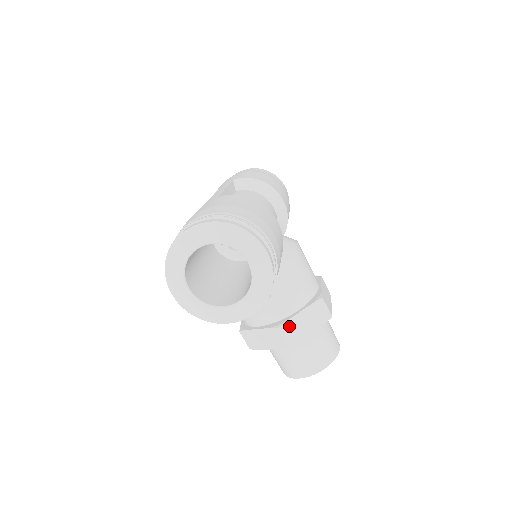
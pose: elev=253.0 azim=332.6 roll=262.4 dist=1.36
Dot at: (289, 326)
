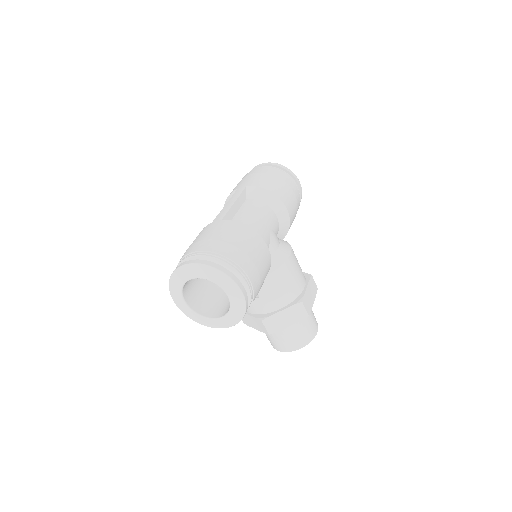
Dot at: (271, 320)
